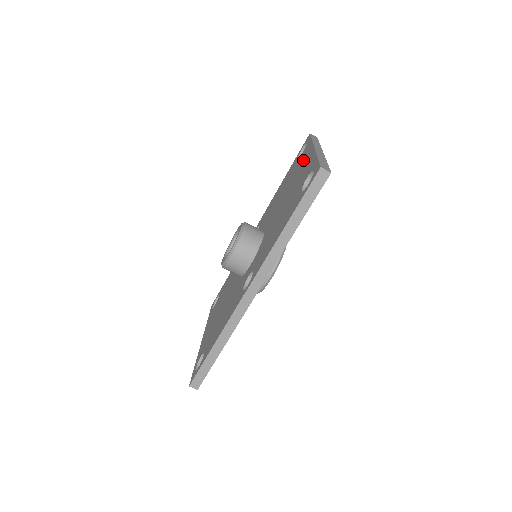
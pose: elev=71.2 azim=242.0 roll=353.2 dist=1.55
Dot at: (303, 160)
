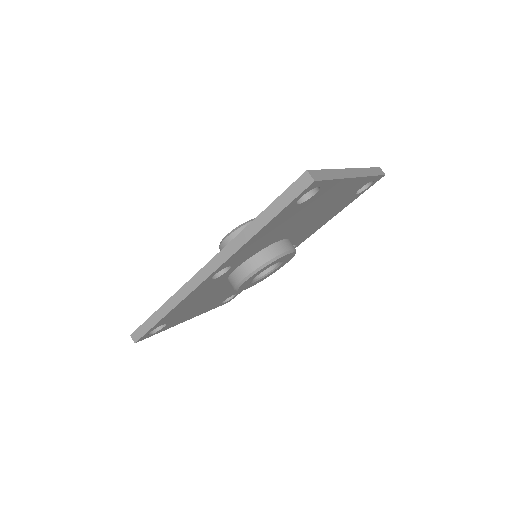
Dot at: occluded
